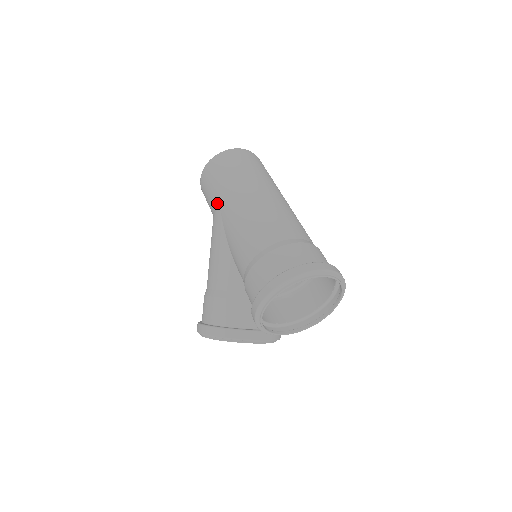
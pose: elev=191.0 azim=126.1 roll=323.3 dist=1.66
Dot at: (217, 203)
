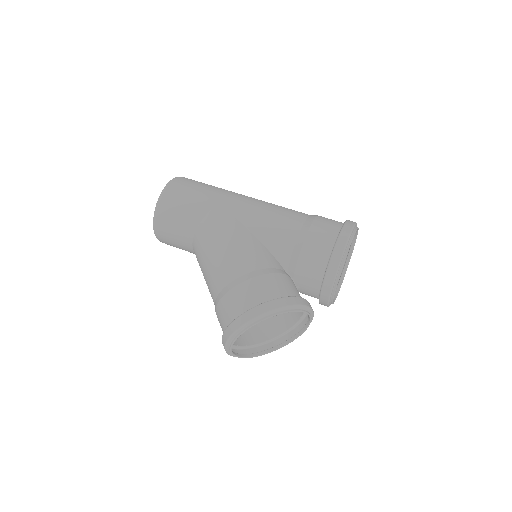
Dot at: (214, 203)
